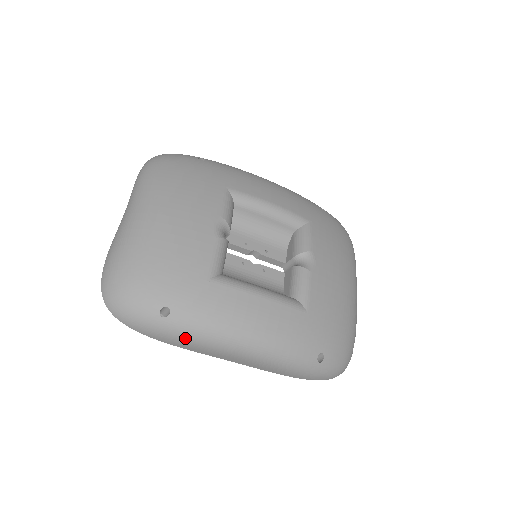
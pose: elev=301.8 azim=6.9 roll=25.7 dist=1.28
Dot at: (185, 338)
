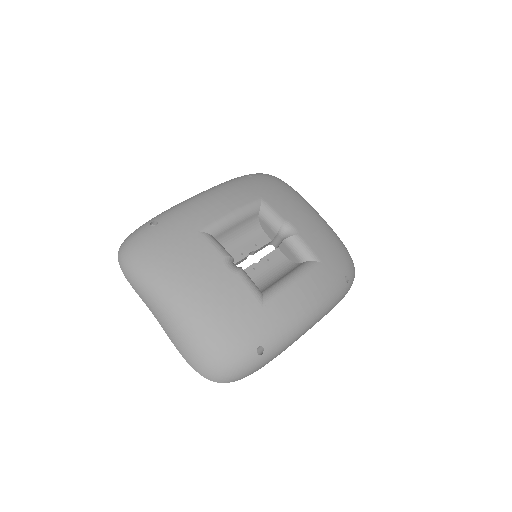
Dot at: (281, 351)
